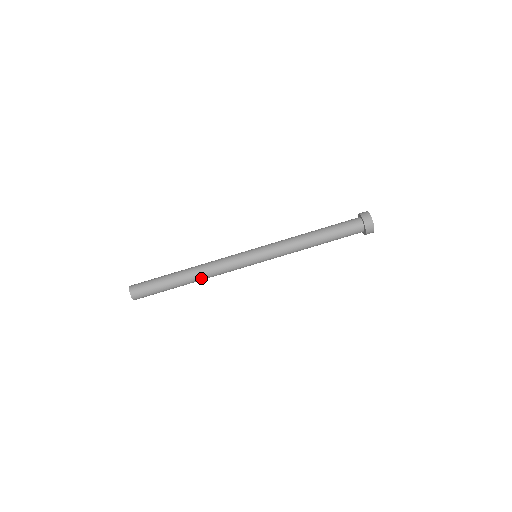
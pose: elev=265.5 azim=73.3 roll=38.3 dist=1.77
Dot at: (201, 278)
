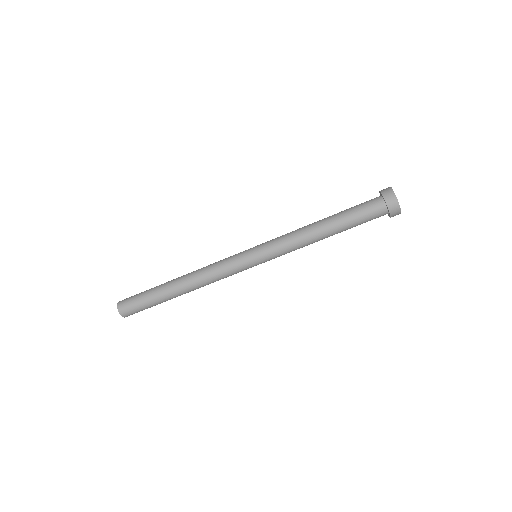
Dot at: (194, 288)
